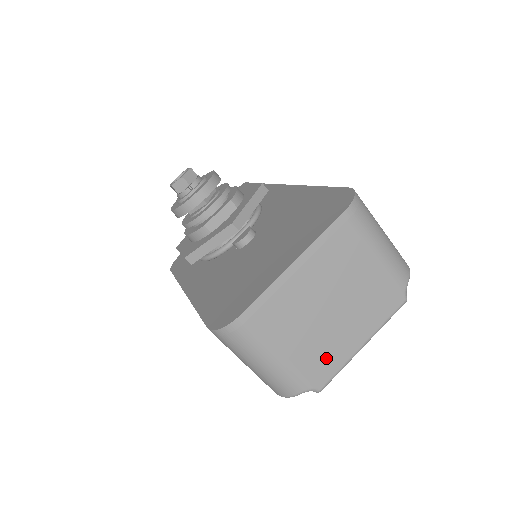
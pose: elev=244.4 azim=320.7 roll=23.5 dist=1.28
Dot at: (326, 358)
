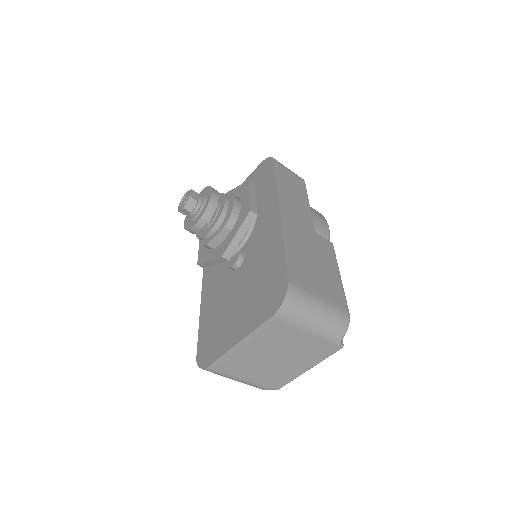
Dot at: (278, 378)
